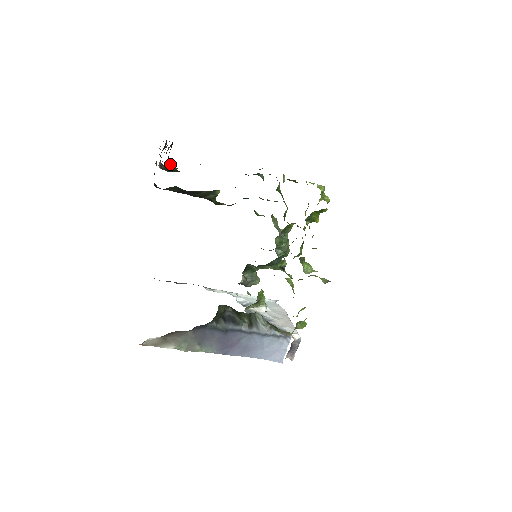
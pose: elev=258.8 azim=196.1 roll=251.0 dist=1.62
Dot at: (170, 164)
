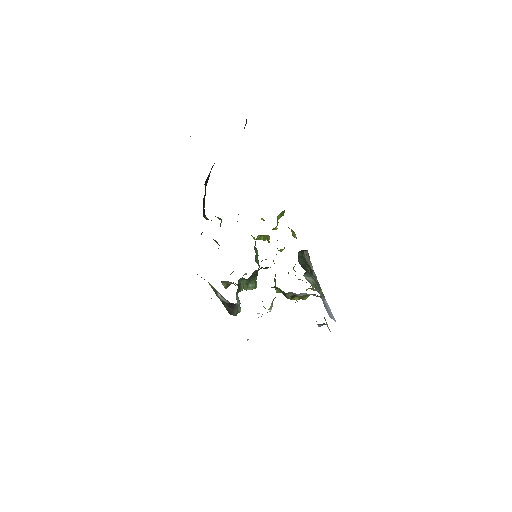
Dot at: occluded
